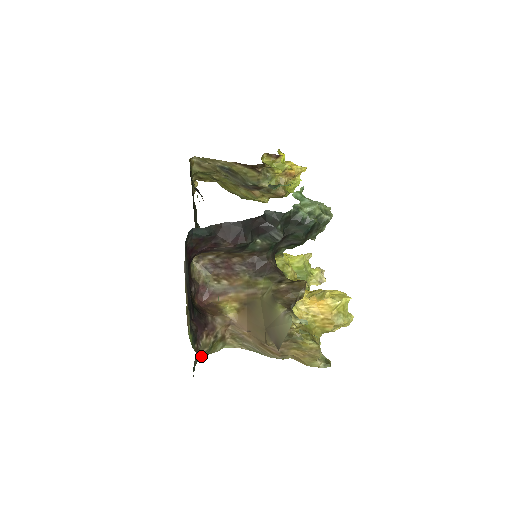
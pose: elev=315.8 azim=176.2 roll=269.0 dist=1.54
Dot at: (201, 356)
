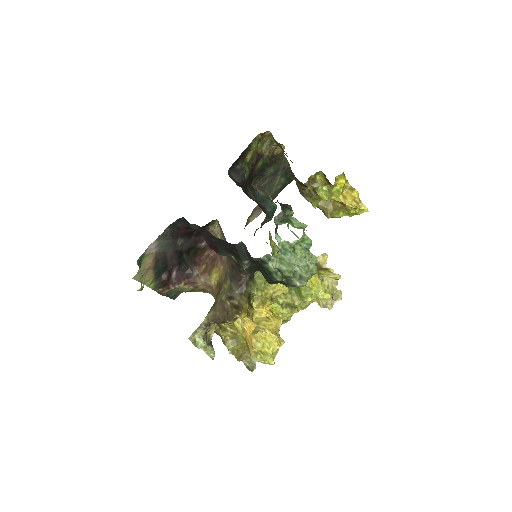
Dot at: occluded
